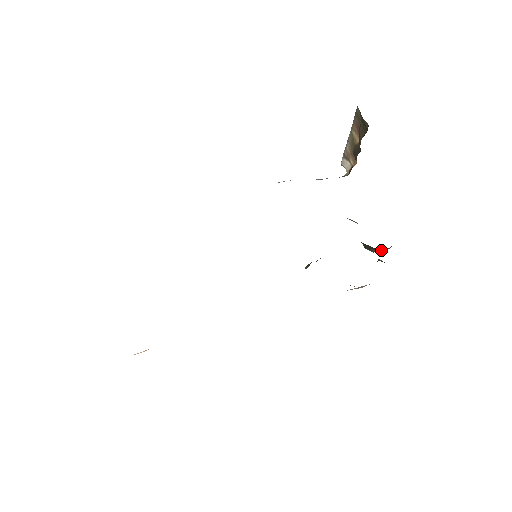
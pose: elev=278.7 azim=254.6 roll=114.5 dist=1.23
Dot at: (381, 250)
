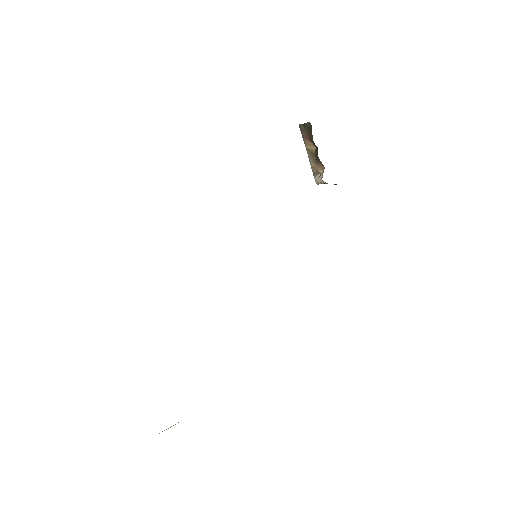
Dot at: occluded
